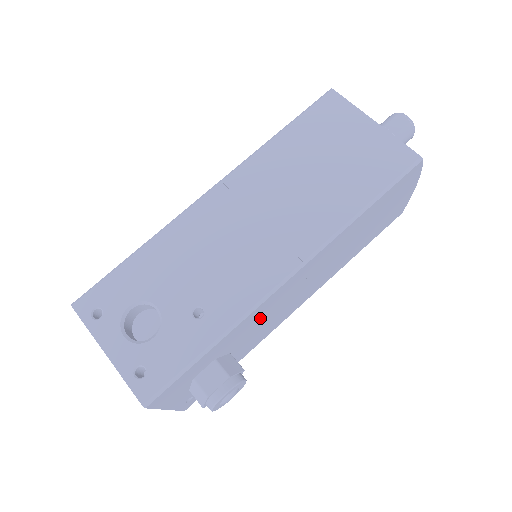
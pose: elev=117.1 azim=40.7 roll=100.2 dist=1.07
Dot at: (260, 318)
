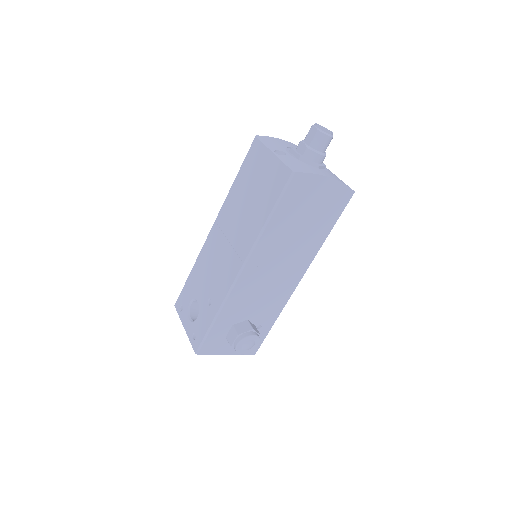
Dot at: (248, 298)
